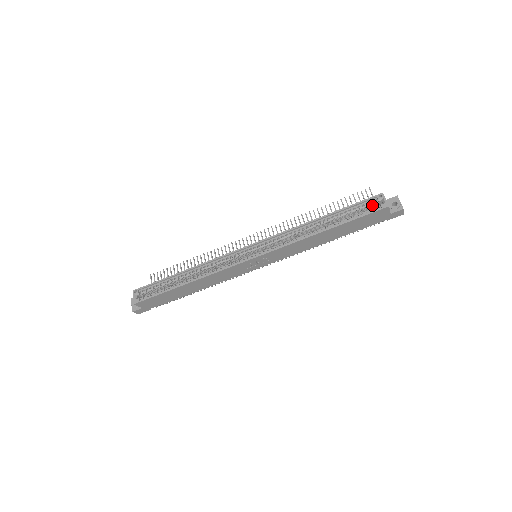
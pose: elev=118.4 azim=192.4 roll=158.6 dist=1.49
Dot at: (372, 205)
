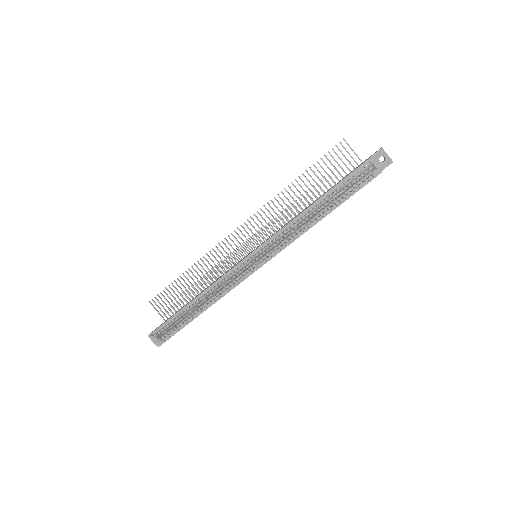
Dot at: (362, 173)
